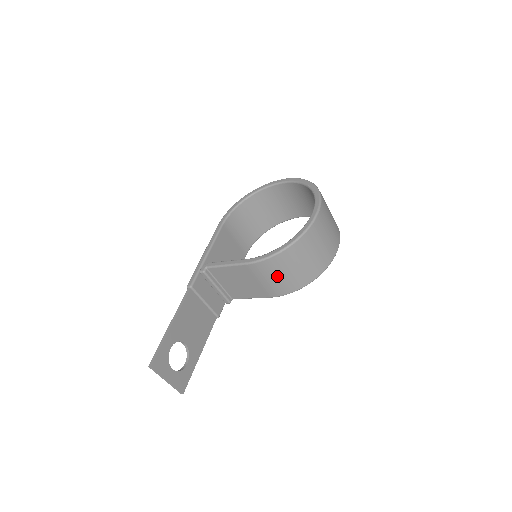
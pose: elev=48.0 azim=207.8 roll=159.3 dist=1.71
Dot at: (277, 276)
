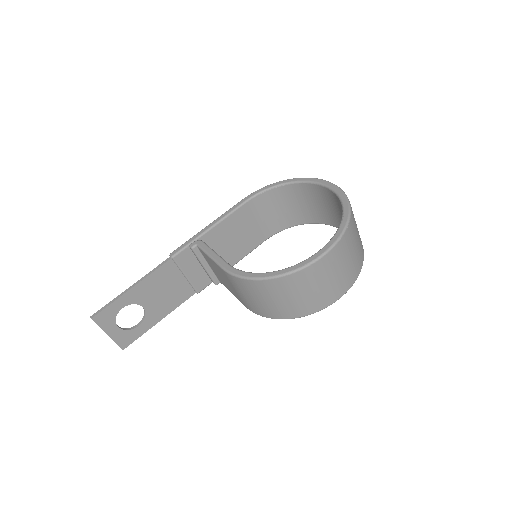
Dot at: (250, 296)
